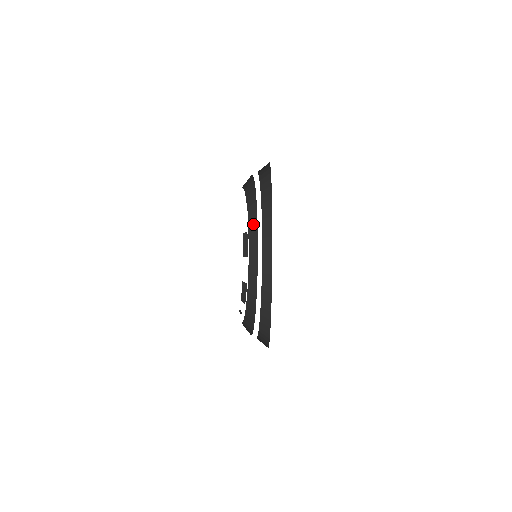
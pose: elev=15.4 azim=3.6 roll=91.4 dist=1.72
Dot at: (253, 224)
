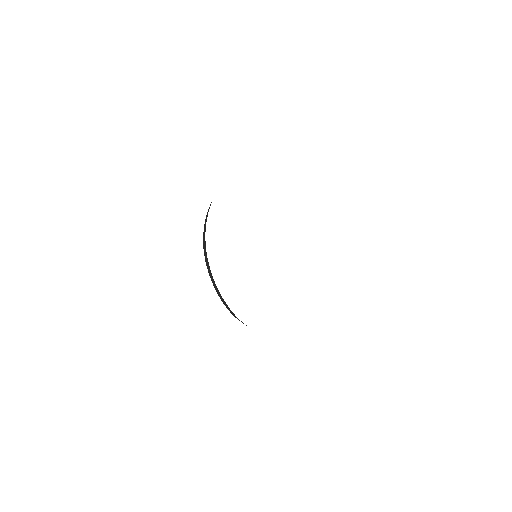
Dot at: occluded
